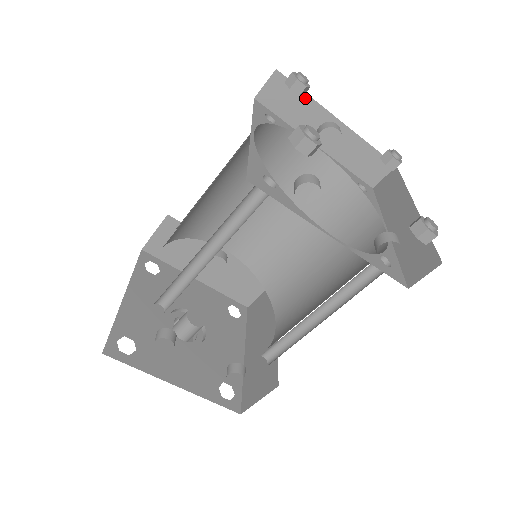
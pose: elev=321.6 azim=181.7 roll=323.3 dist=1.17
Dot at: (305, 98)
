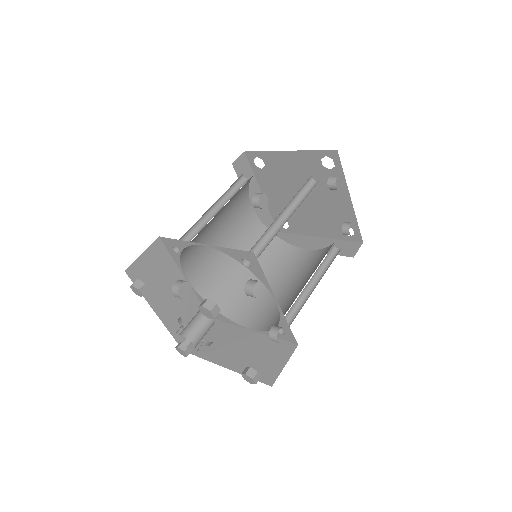
Dot at: (252, 174)
